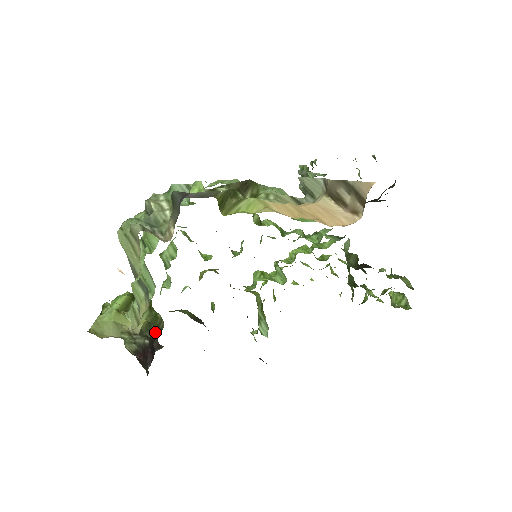
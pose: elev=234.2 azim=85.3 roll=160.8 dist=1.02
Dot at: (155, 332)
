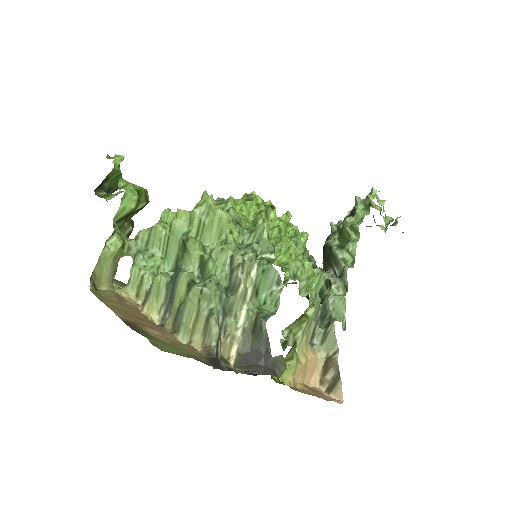
Dot at: occluded
